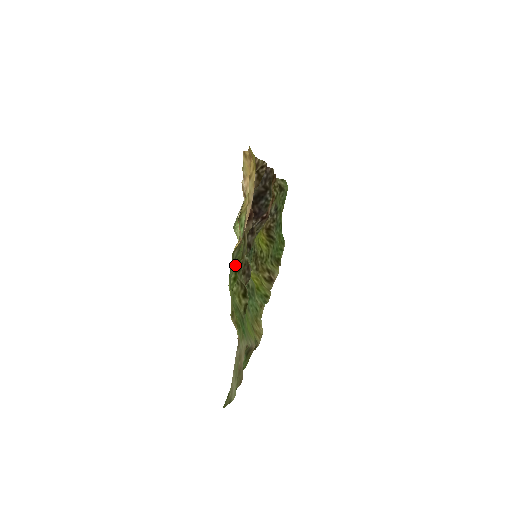
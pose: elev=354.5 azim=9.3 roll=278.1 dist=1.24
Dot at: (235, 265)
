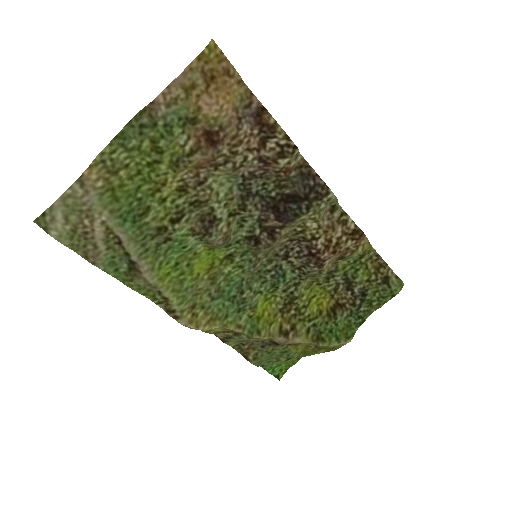
Dot at: (154, 148)
